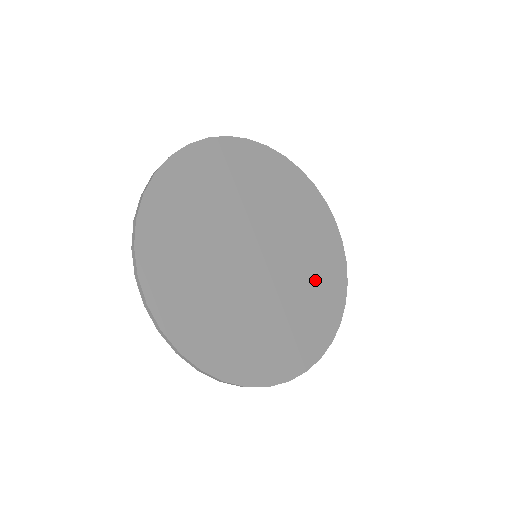
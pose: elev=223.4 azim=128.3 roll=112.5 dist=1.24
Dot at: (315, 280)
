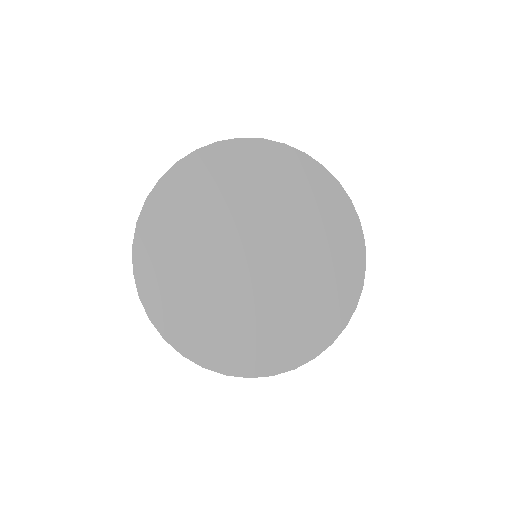
Dot at: (316, 294)
